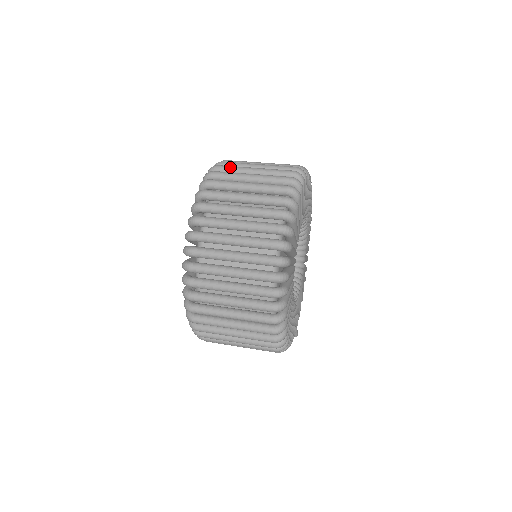
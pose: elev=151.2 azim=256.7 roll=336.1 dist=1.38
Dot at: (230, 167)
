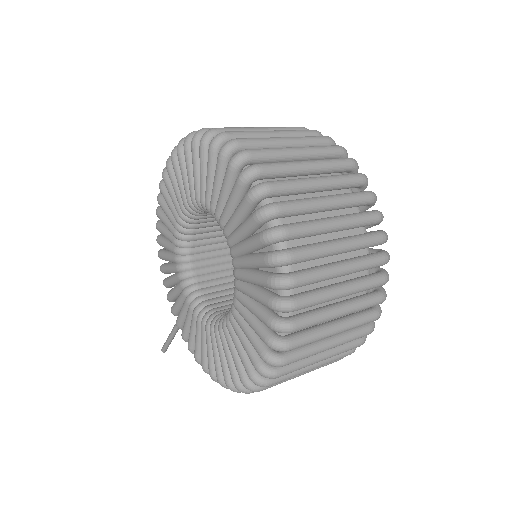
Dot at: (257, 140)
